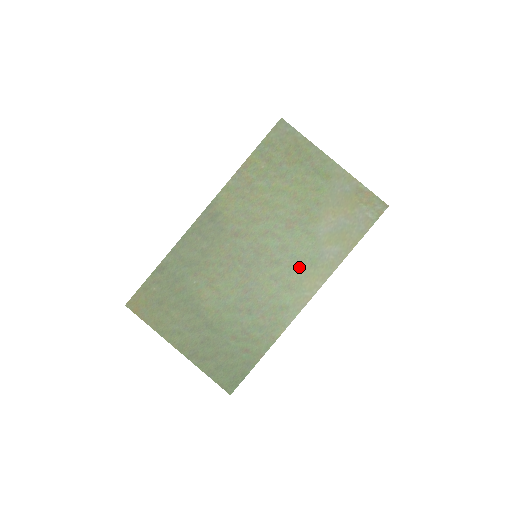
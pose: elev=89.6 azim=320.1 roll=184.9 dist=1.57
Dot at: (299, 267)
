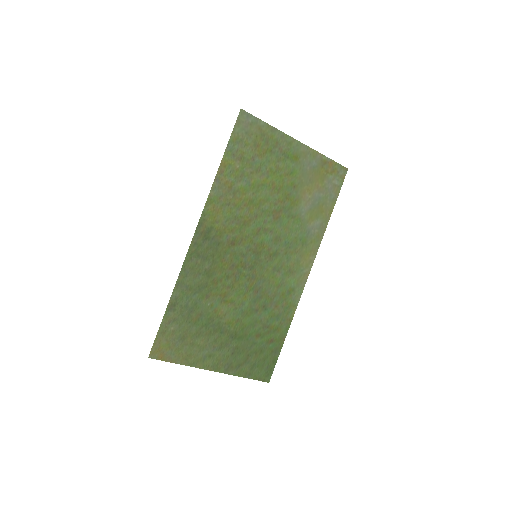
Dot at: (294, 251)
